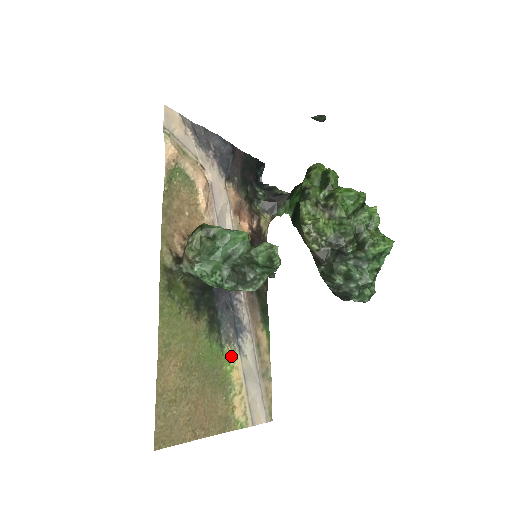
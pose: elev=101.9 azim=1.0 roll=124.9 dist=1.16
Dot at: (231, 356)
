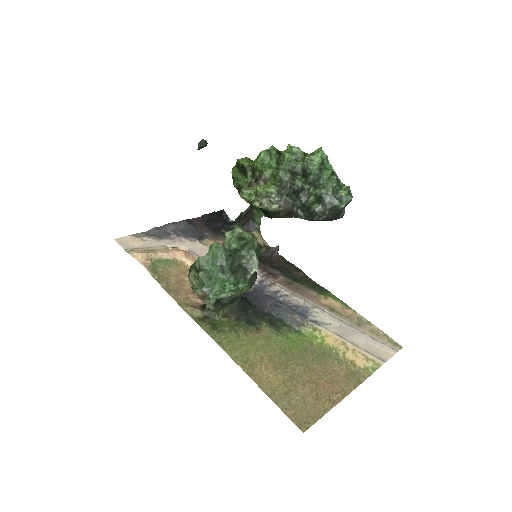
Dot at: (313, 332)
